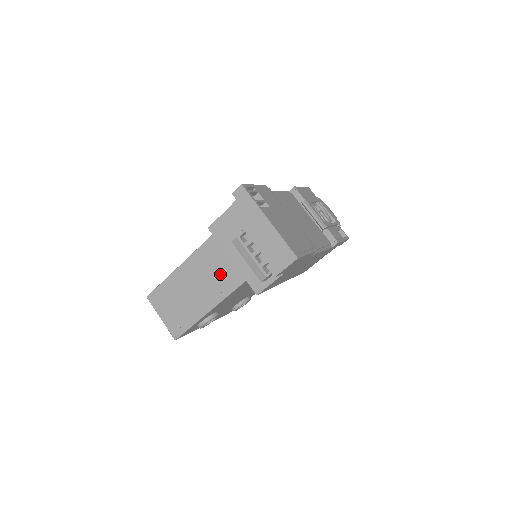
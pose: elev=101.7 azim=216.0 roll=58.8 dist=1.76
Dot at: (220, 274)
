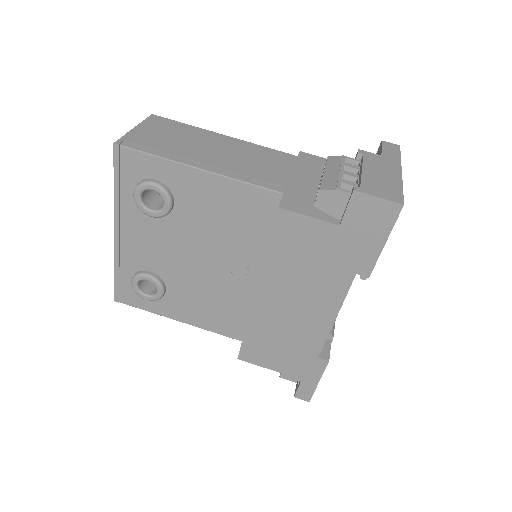
Dot at: (262, 169)
